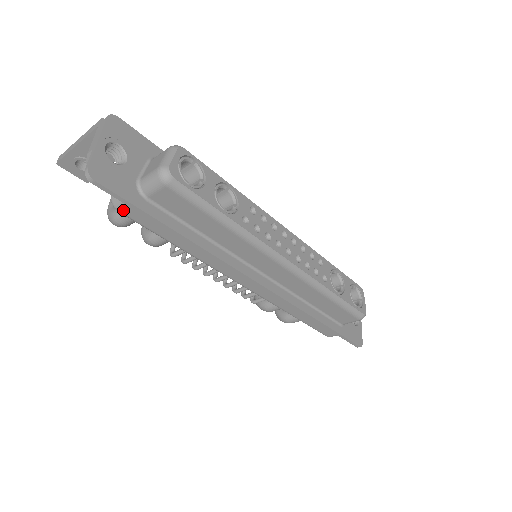
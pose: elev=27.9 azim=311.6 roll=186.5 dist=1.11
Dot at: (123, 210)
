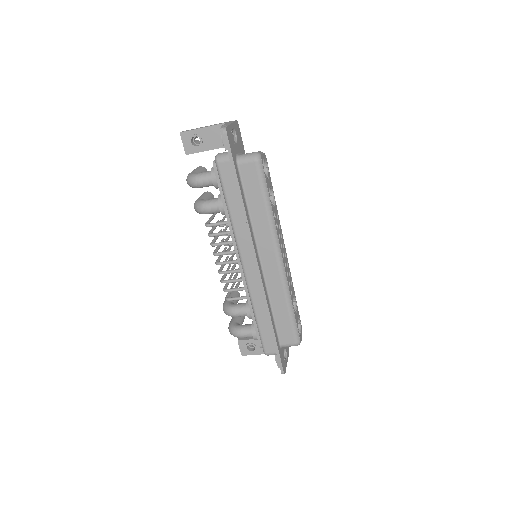
Dot at: (221, 163)
